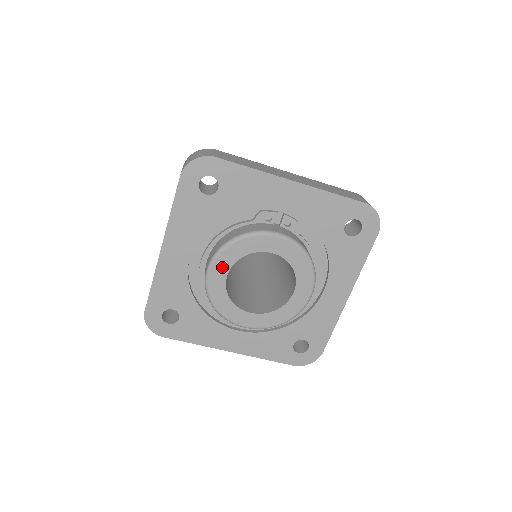
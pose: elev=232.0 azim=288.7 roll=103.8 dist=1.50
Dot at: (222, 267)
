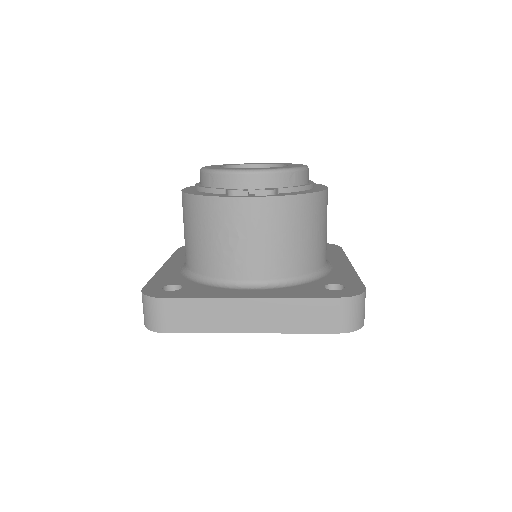
Dot at: occluded
